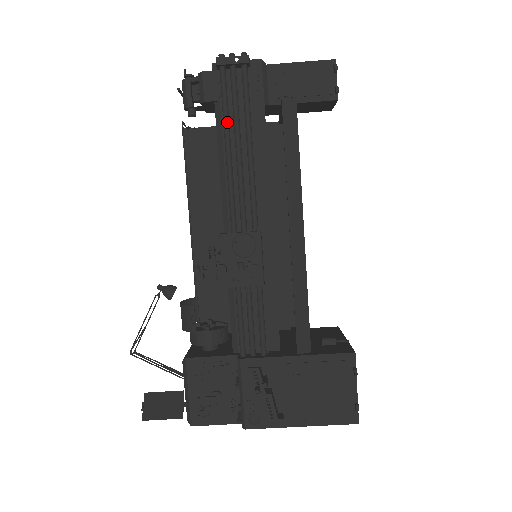
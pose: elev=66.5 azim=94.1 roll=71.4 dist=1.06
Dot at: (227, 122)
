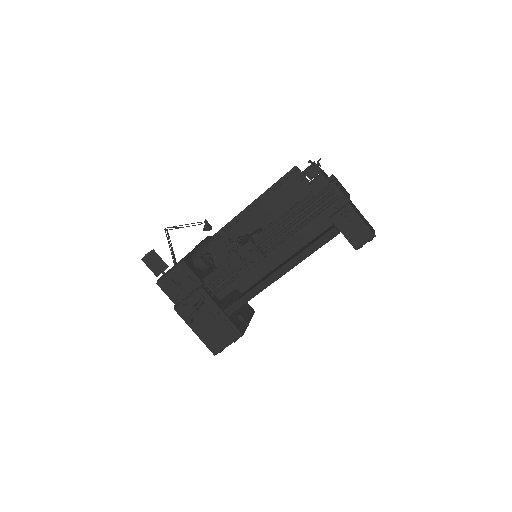
Dot at: (305, 207)
